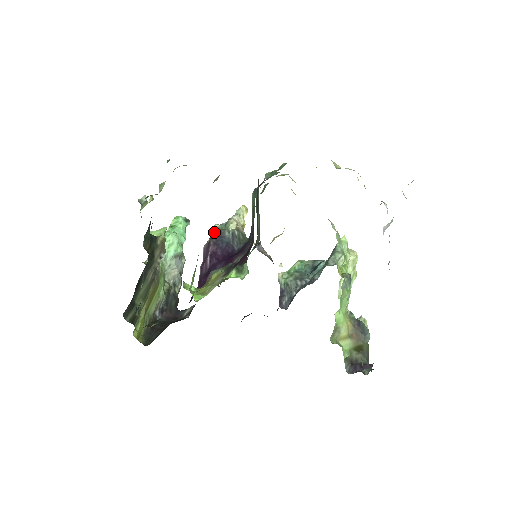
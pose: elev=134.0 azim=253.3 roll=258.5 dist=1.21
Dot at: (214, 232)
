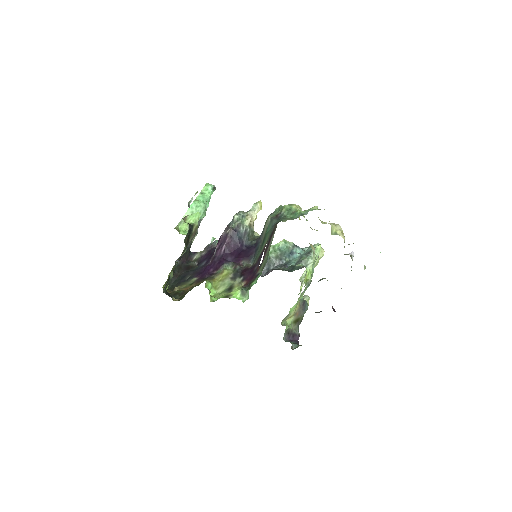
Dot at: (233, 220)
